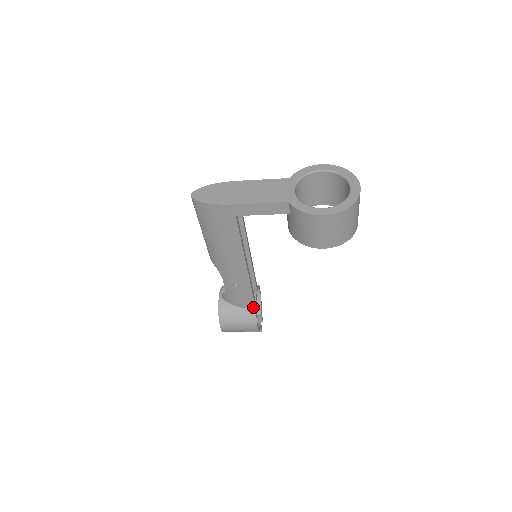
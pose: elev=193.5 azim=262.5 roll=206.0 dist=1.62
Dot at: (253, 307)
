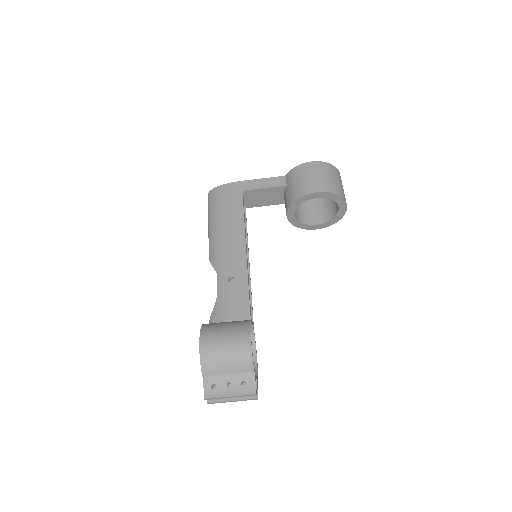
Dot at: (247, 317)
